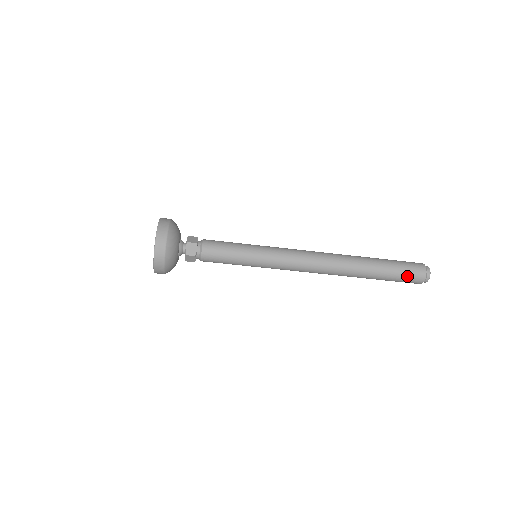
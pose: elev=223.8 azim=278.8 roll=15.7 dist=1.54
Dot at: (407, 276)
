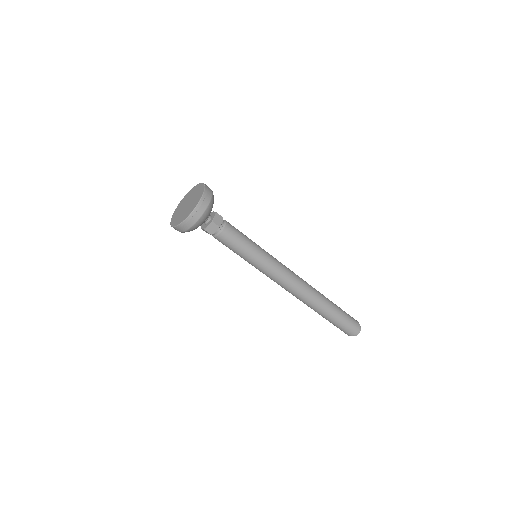
Dot at: (349, 323)
